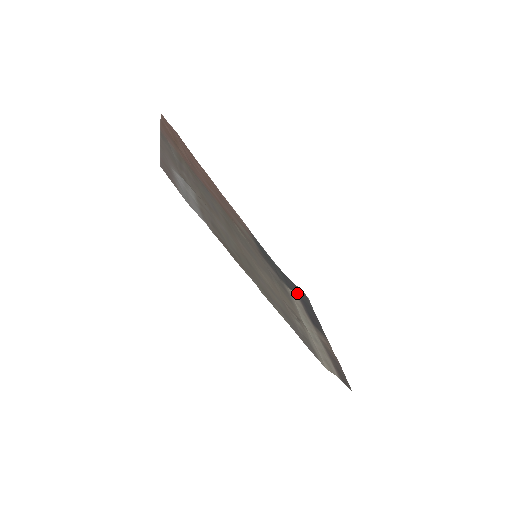
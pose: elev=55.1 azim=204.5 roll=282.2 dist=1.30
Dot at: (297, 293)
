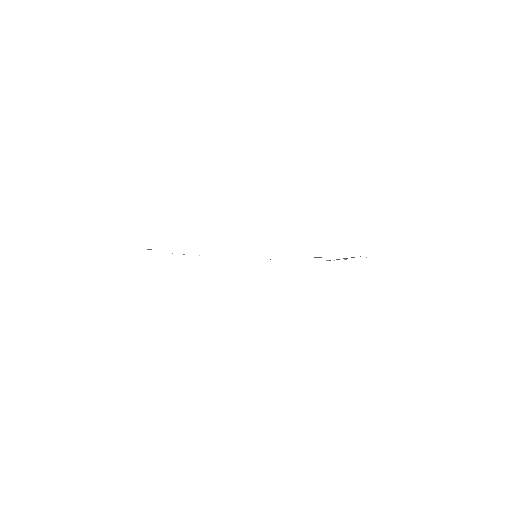
Dot at: occluded
